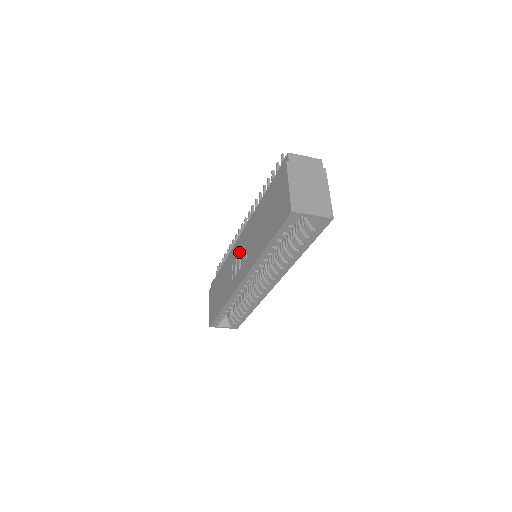
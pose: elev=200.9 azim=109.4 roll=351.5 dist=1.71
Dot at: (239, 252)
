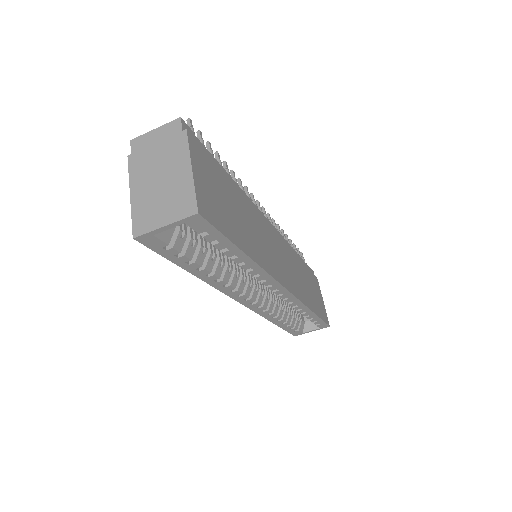
Dot at: occluded
